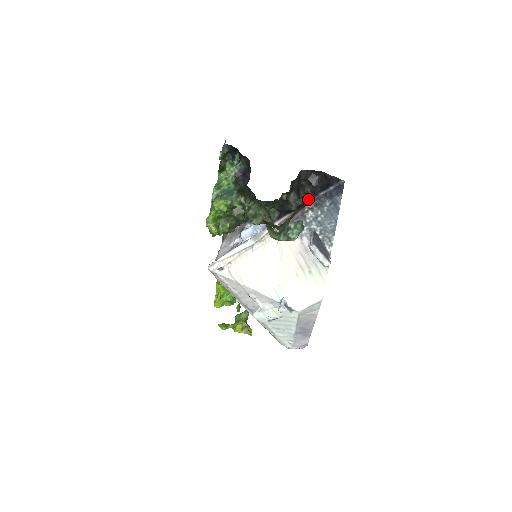
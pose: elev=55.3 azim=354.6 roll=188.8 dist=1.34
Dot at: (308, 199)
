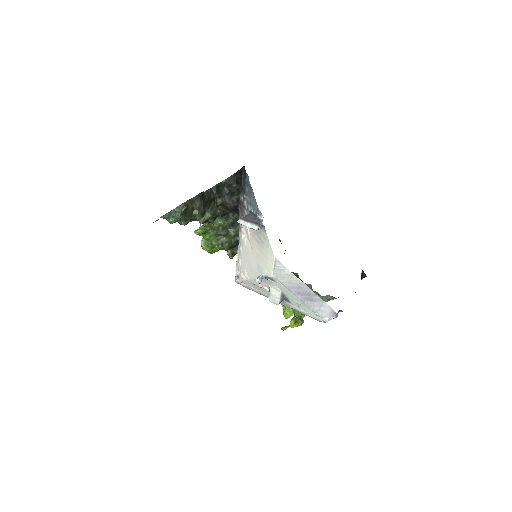
Dot at: (240, 193)
